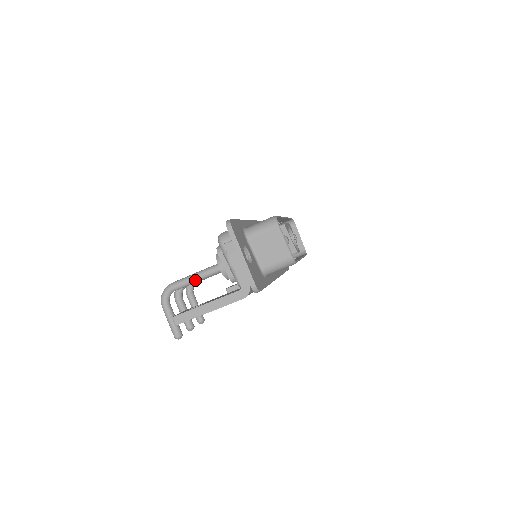
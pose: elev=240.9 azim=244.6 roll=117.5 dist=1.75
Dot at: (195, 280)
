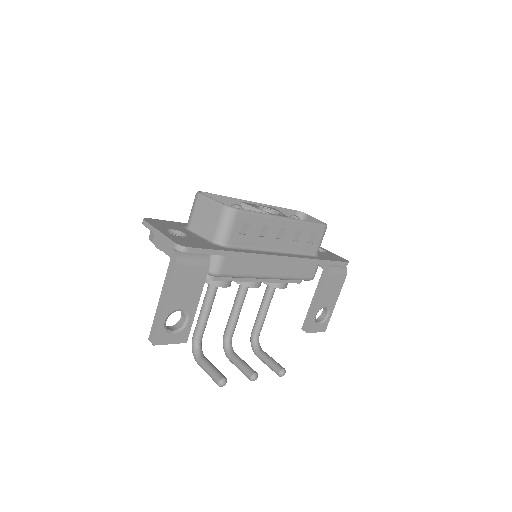
Dot at: (203, 313)
